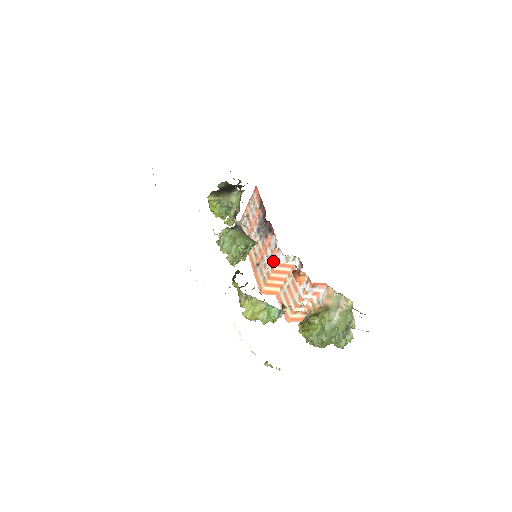
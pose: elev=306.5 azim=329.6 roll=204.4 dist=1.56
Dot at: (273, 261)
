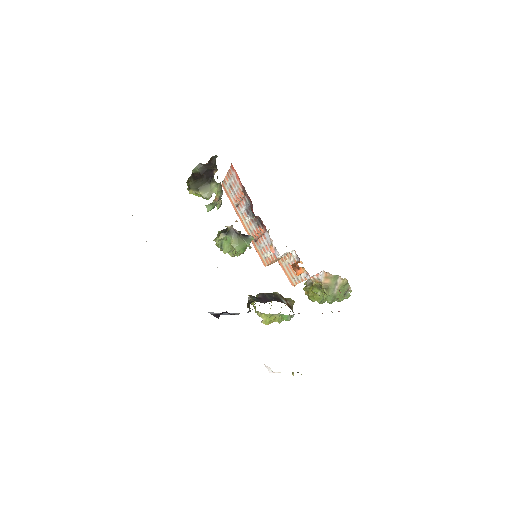
Dot at: (272, 254)
